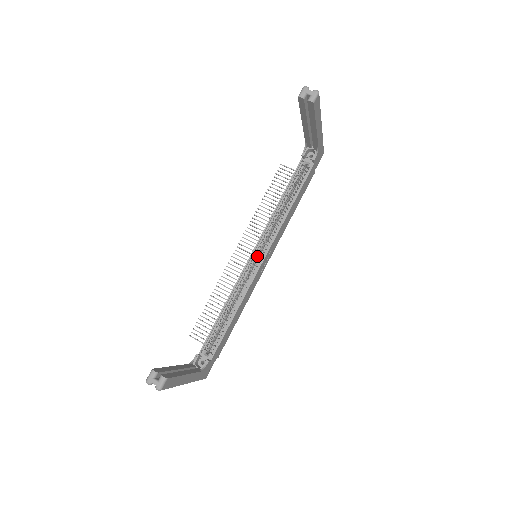
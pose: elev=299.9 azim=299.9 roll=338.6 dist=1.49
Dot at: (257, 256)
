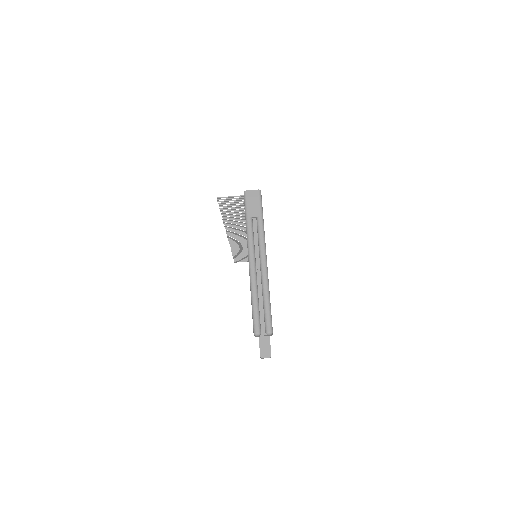
Dot at: occluded
